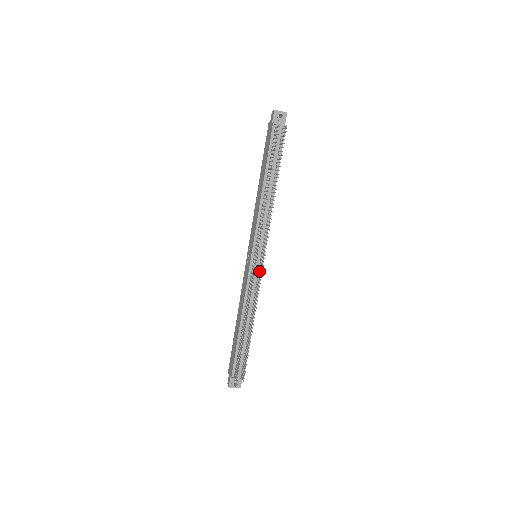
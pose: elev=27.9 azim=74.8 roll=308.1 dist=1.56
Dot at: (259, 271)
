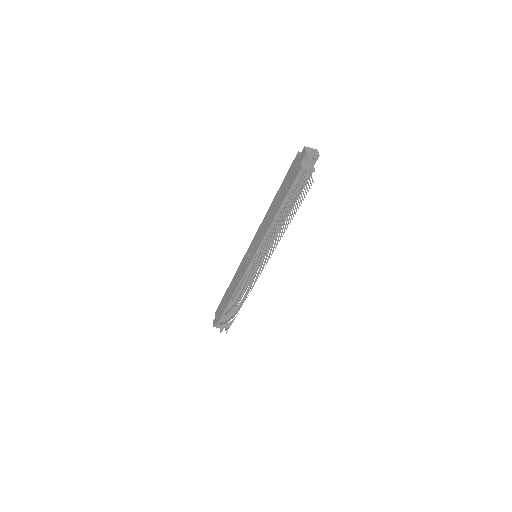
Dot at: occluded
